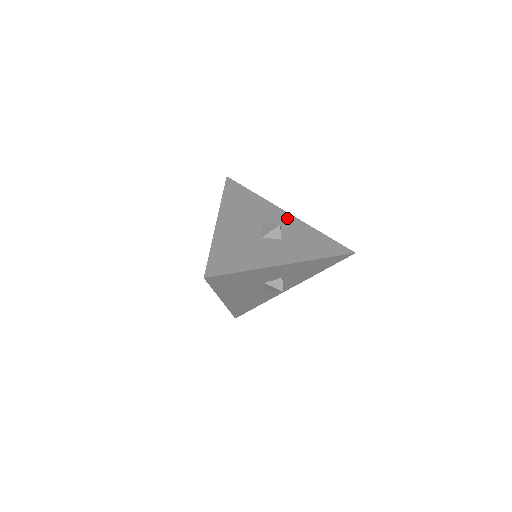
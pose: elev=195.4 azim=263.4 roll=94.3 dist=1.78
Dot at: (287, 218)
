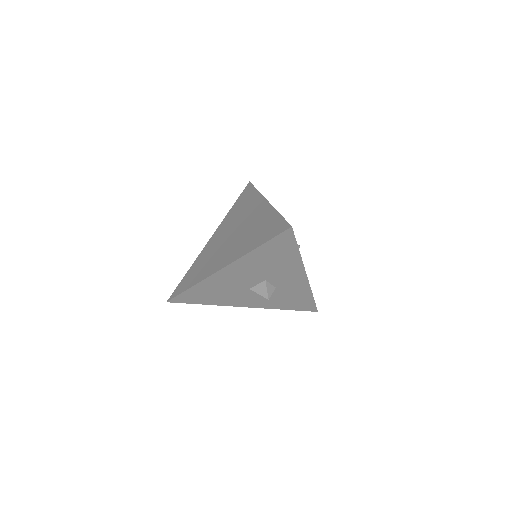
Dot at: occluded
